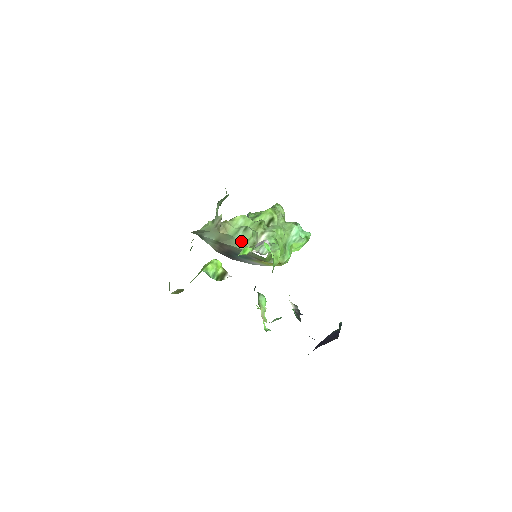
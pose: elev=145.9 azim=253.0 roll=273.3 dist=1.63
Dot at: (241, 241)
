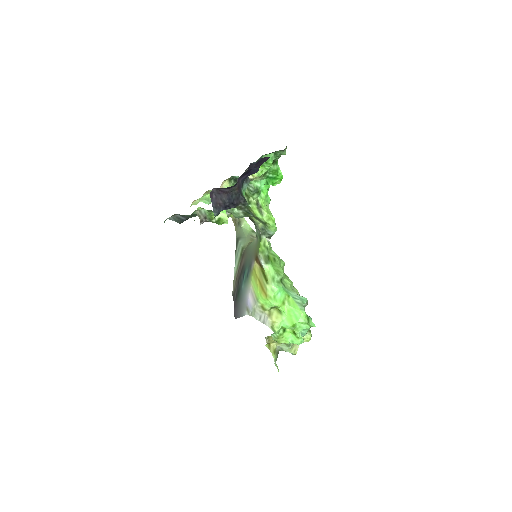
Dot at: occluded
